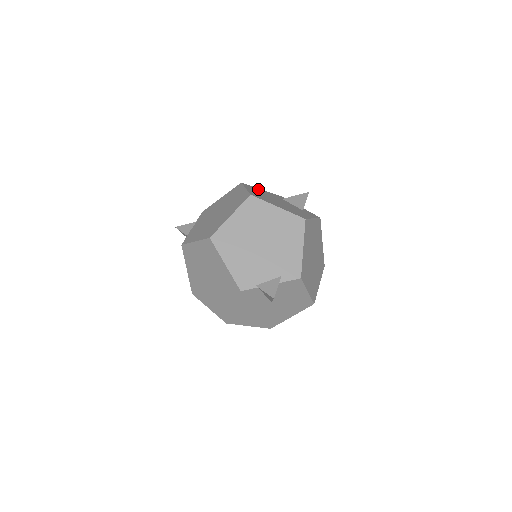
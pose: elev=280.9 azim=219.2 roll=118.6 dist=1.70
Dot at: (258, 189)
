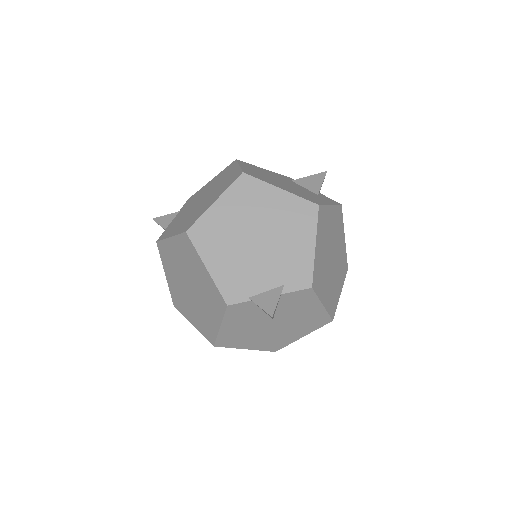
Dot at: (259, 168)
